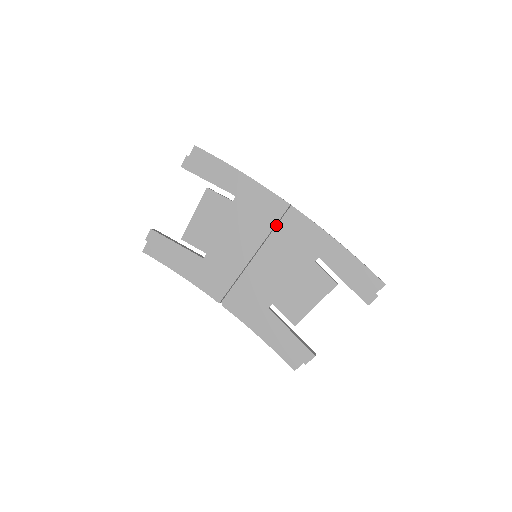
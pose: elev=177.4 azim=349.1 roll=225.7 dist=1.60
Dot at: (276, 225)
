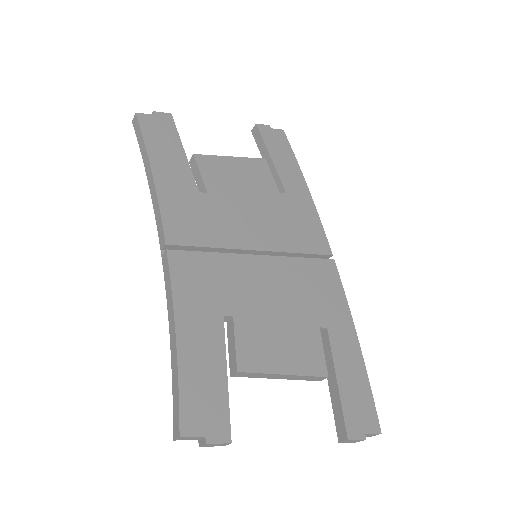
Dot at: occluded
